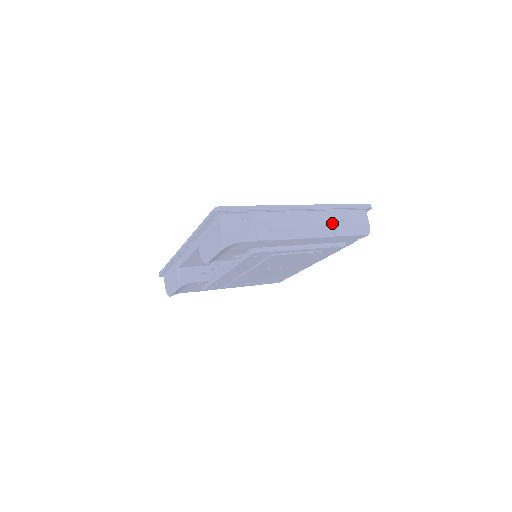
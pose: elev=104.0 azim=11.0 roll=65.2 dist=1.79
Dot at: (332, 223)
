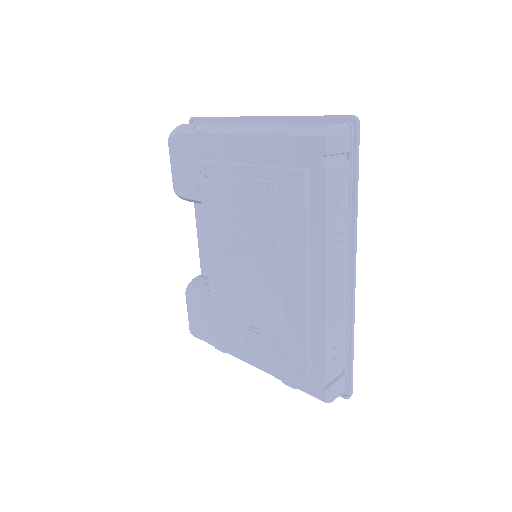
Dot at: occluded
